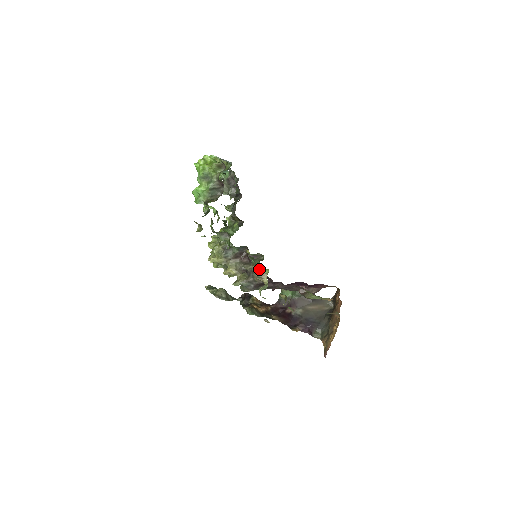
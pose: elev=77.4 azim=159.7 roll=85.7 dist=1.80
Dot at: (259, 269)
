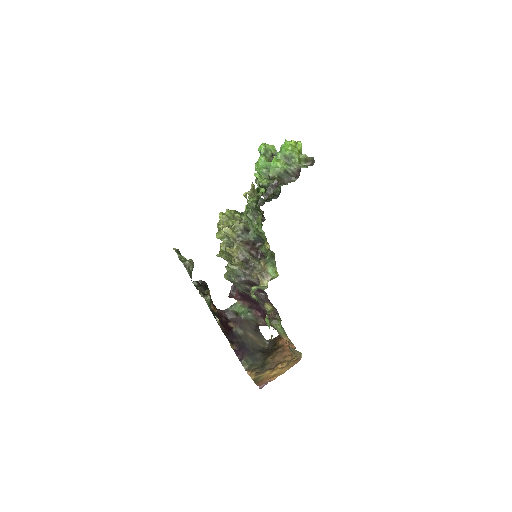
Dot at: (269, 268)
